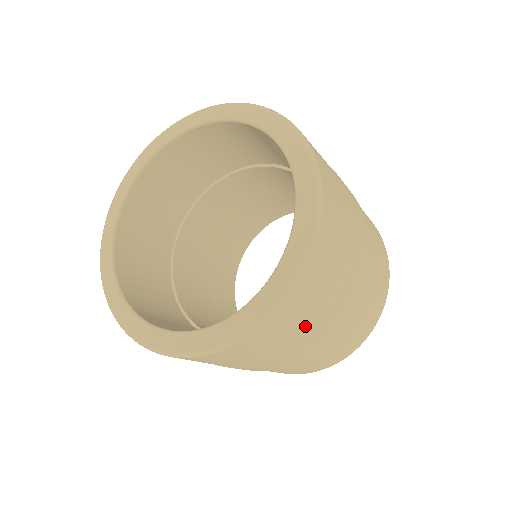
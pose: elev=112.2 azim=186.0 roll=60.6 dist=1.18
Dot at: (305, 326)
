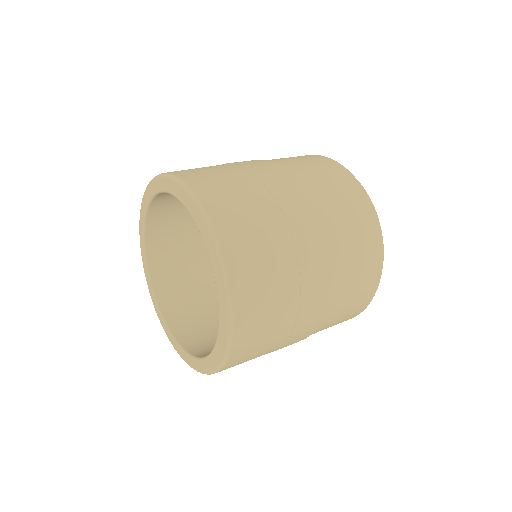
Dot at: occluded
